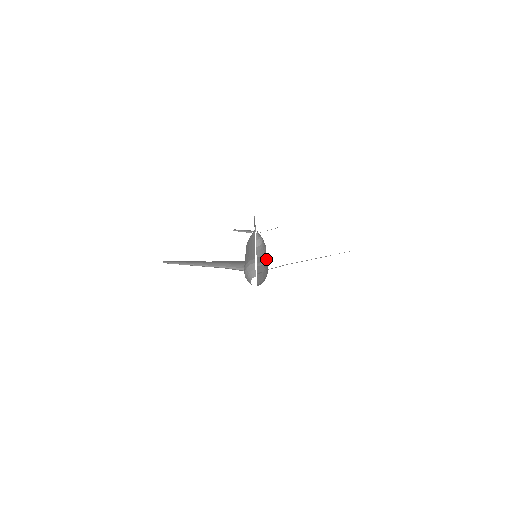
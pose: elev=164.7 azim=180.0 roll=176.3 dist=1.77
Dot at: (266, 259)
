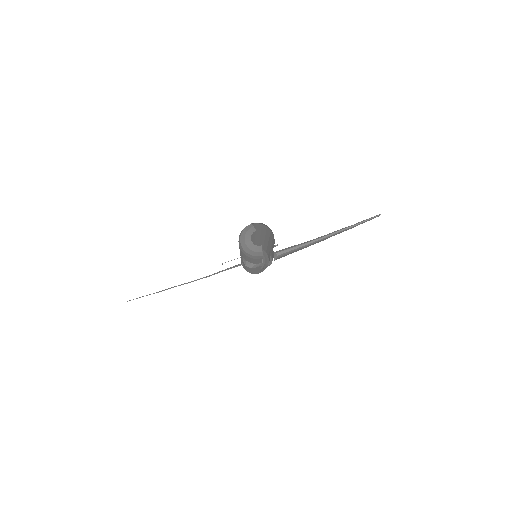
Dot at: (271, 256)
